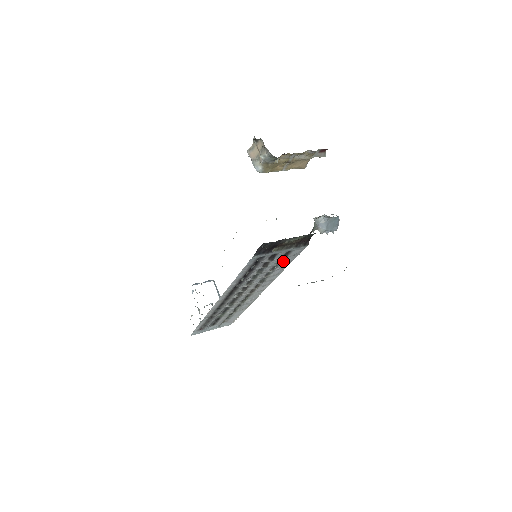
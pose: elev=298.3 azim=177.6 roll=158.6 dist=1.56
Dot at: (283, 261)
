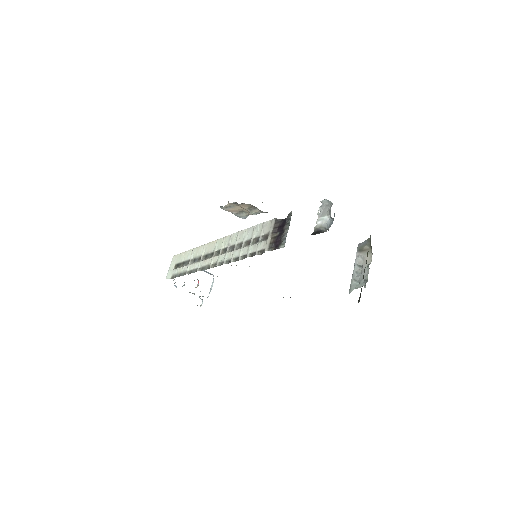
Dot at: occluded
